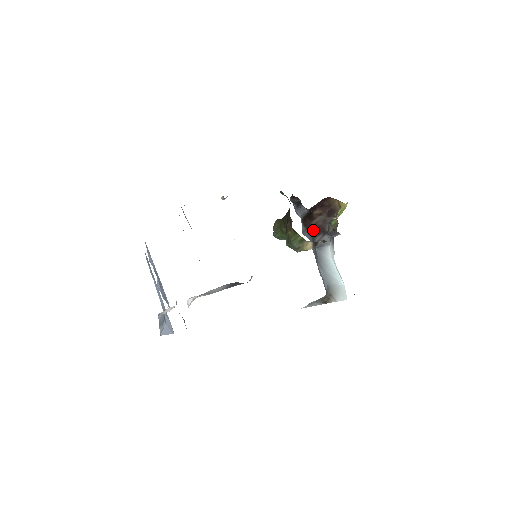
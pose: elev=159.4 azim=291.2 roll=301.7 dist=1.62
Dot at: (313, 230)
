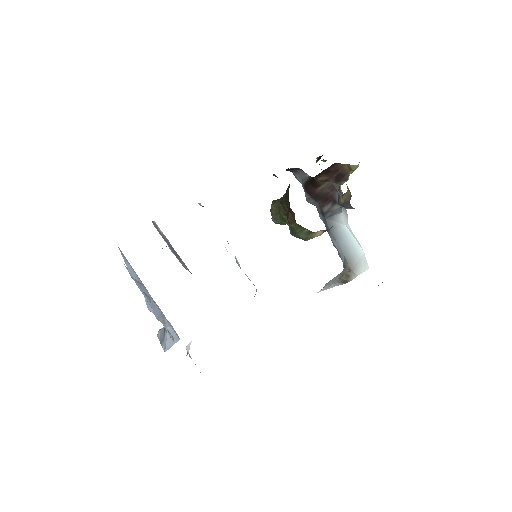
Dot at: (319, 198)
